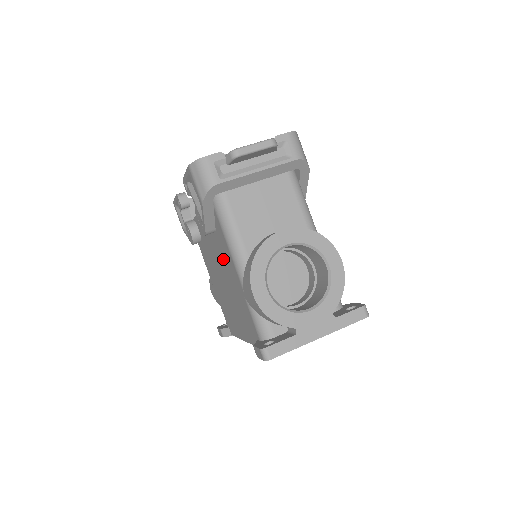
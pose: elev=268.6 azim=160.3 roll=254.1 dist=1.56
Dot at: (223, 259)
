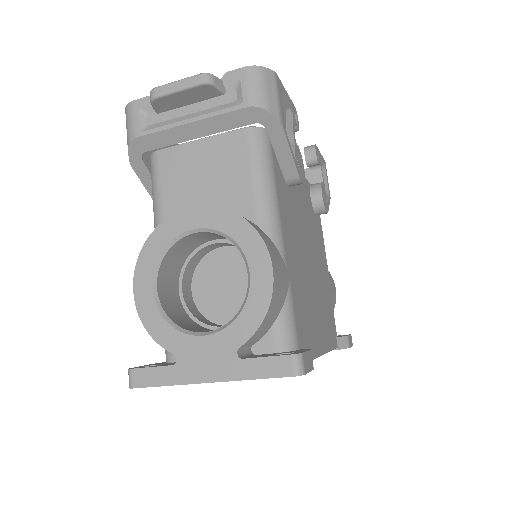
Dot at: occluded
